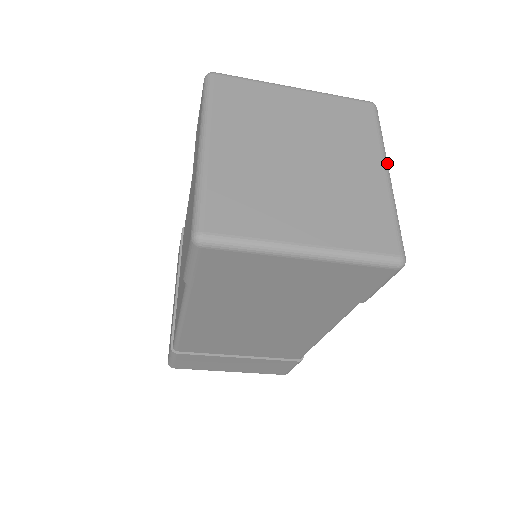
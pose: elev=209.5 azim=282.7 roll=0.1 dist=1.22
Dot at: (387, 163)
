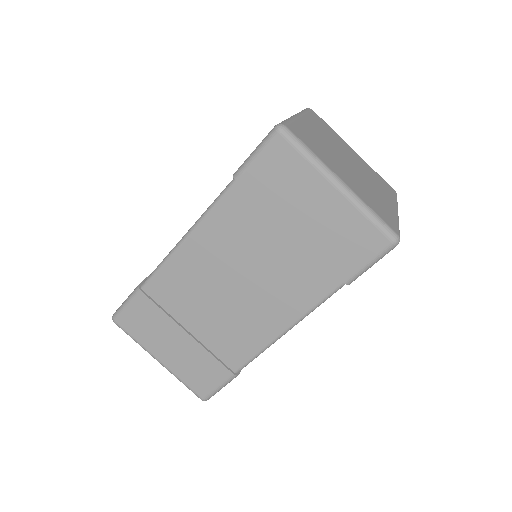
Dot at: occluded
